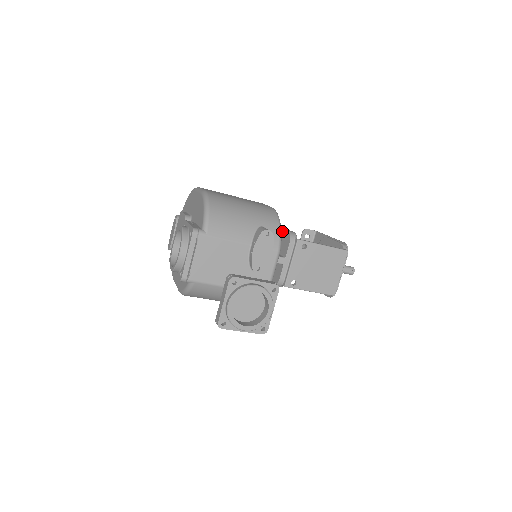
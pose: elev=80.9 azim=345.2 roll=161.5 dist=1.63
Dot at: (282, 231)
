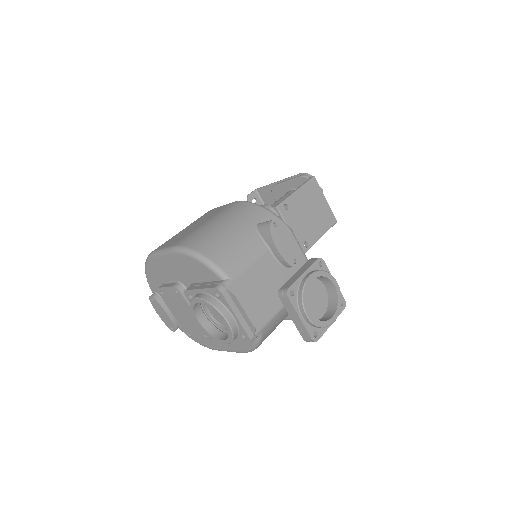
Dot at: occluded
